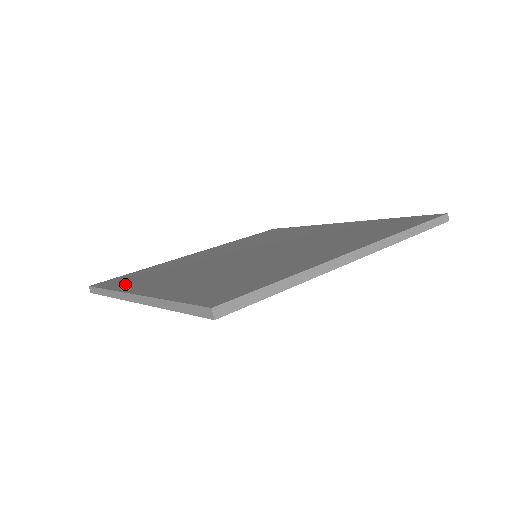
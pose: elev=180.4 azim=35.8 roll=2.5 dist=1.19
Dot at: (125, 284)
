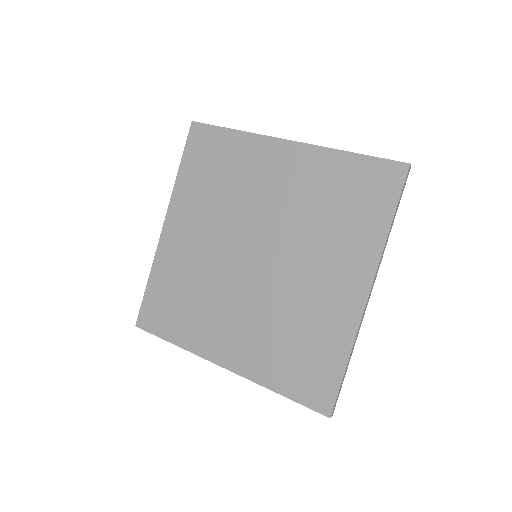
Dot at: (182, 334)
